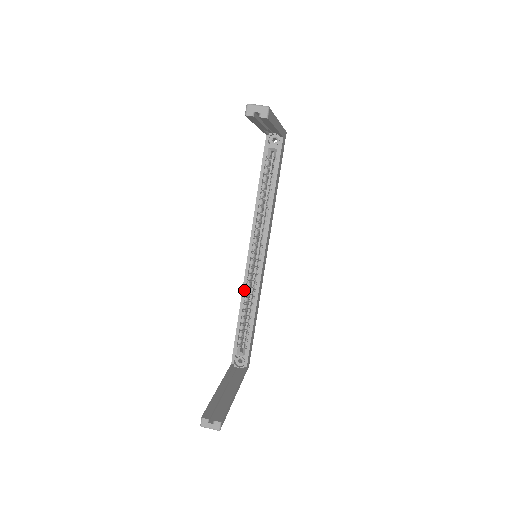
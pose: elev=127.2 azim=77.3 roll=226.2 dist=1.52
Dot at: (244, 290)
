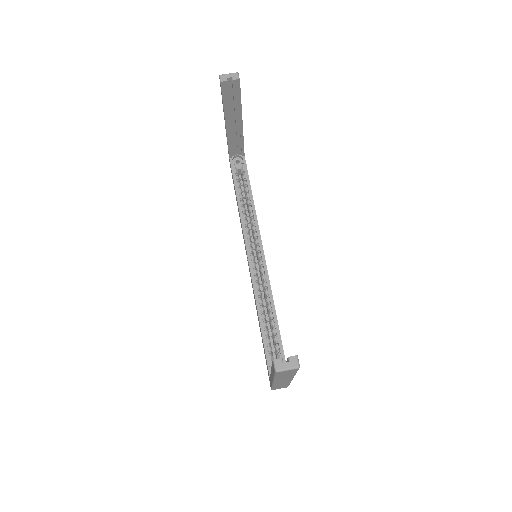
Dot at: (256, 292)
